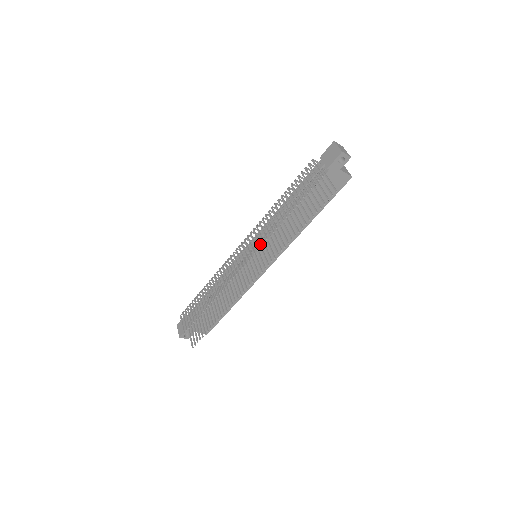
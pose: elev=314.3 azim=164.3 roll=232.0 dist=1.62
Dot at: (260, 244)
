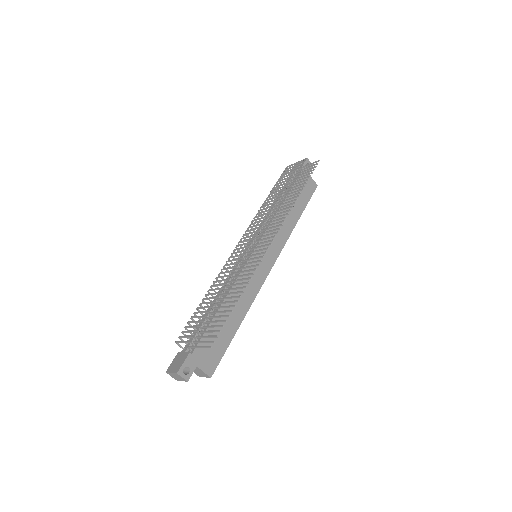
Dot at: (265, 219)
